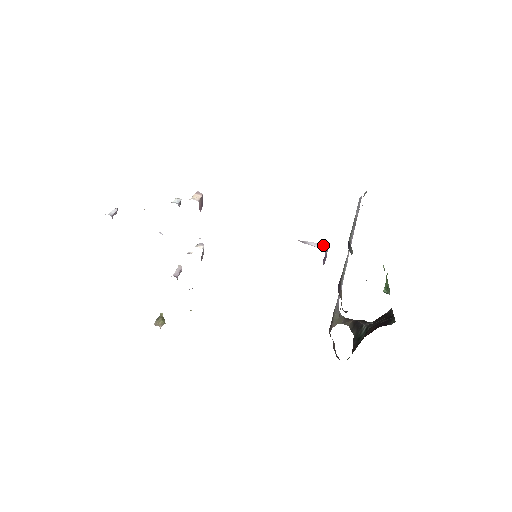
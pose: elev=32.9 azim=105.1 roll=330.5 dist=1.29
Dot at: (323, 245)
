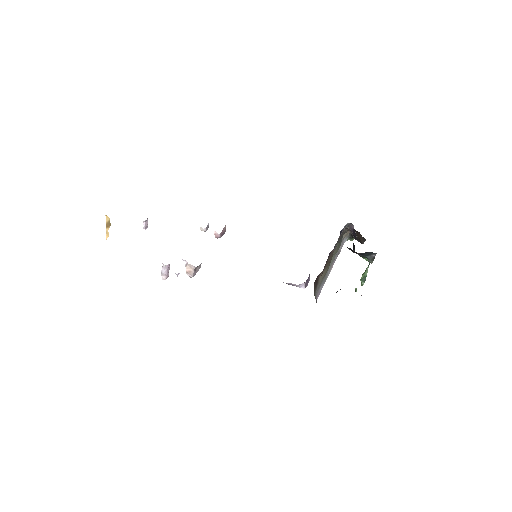
Dot at: occluded
